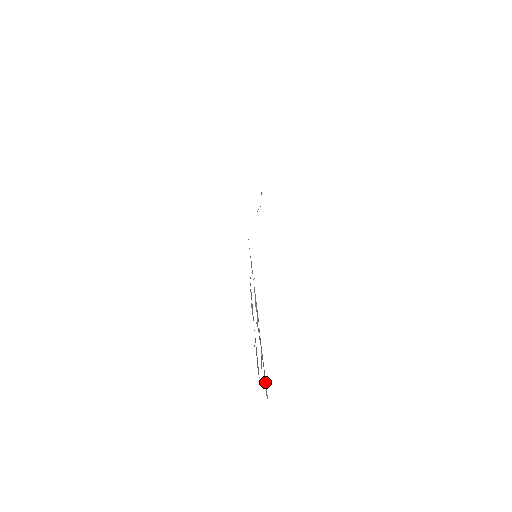
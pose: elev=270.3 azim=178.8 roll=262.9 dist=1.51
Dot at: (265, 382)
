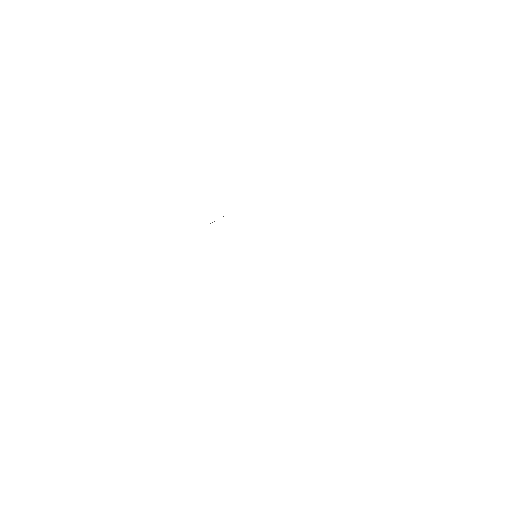
Dot at: occluded
